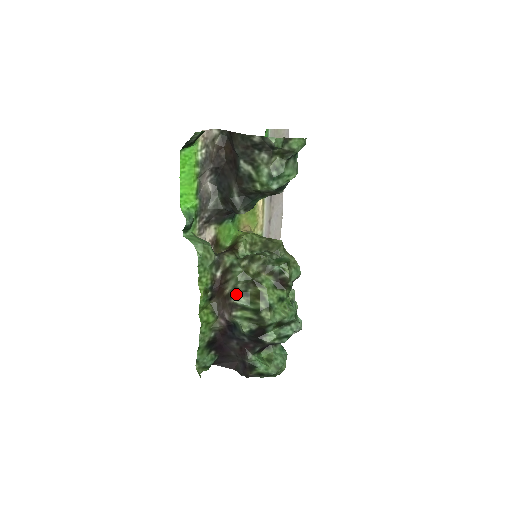
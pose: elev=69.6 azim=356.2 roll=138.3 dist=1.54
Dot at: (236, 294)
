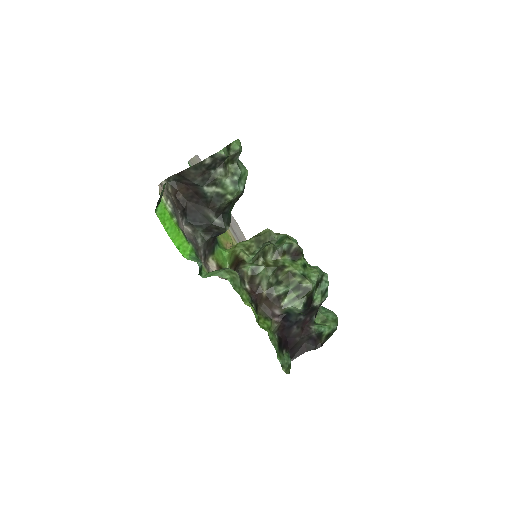
Dot at: (273, 288)
